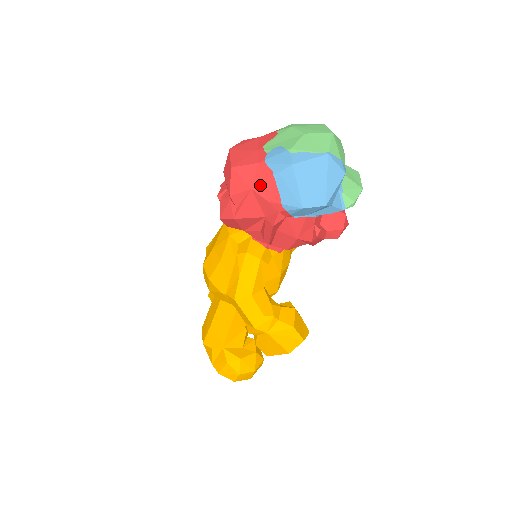
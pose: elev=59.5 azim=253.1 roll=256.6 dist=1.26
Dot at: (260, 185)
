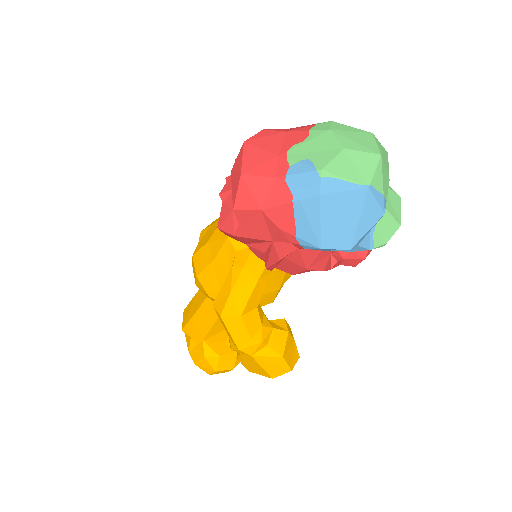
Dot at: (273, 208)
